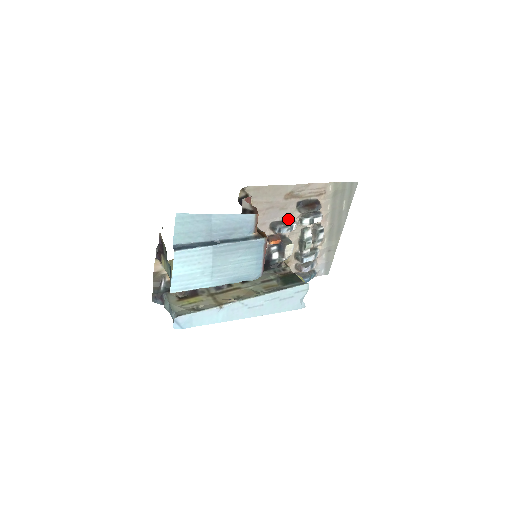
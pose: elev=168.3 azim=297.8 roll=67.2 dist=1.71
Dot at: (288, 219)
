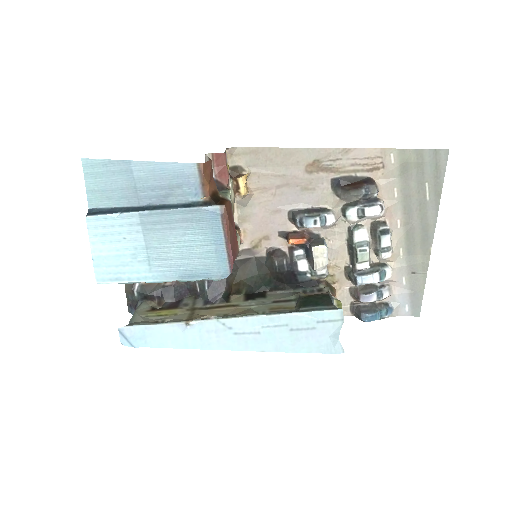
Dot at: (320, 207)
